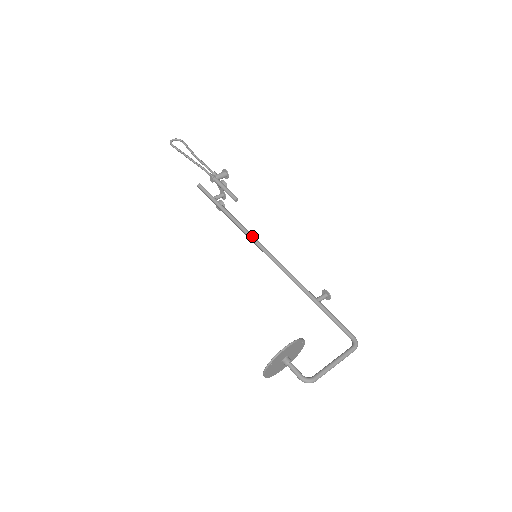
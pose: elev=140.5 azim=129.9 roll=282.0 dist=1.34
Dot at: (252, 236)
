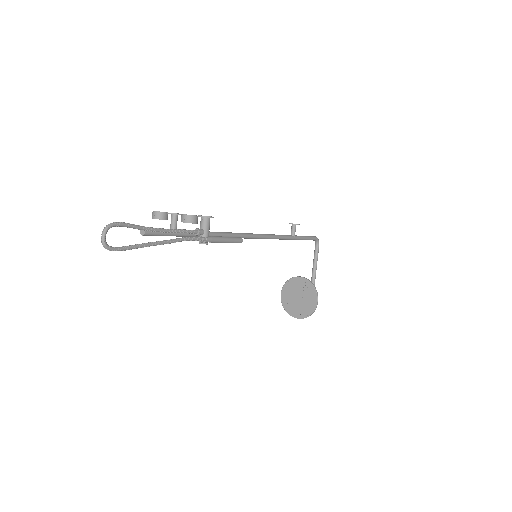
Dot at: (236, 236)
